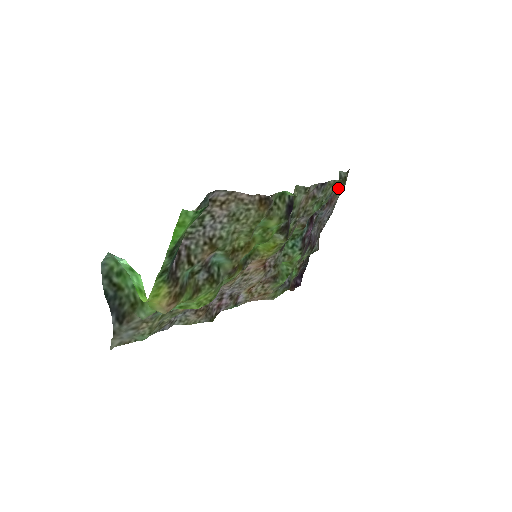
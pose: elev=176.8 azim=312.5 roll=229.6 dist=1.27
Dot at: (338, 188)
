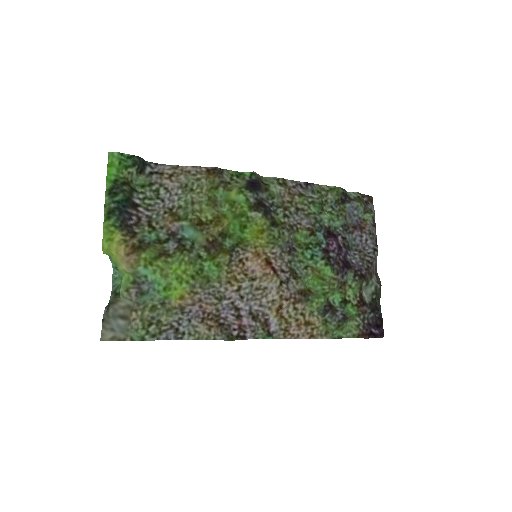
Dot at: (352, 205)
